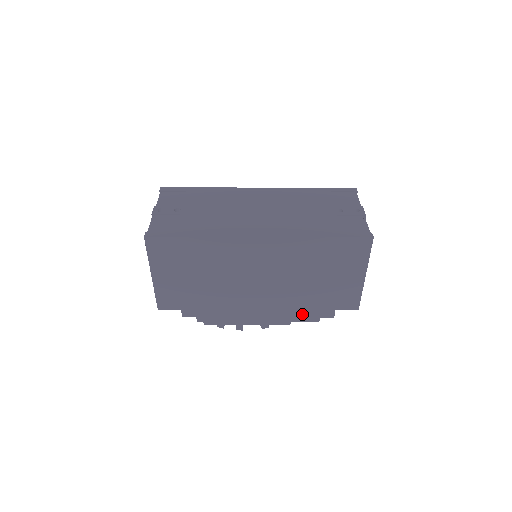
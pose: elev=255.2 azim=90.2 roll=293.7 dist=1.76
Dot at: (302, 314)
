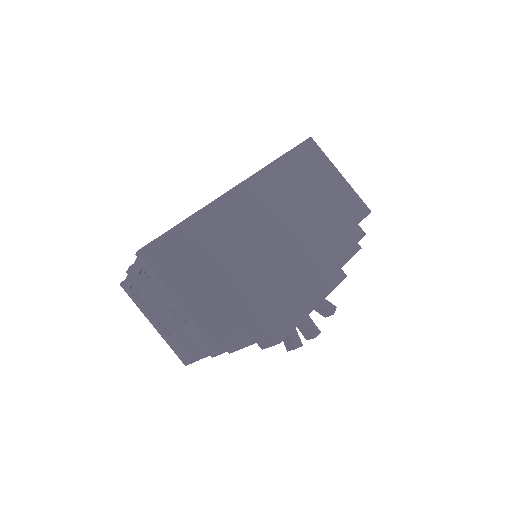
Dot at: (341, 249)
